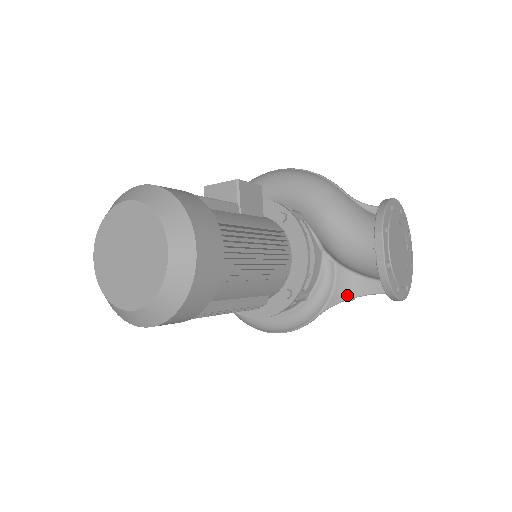
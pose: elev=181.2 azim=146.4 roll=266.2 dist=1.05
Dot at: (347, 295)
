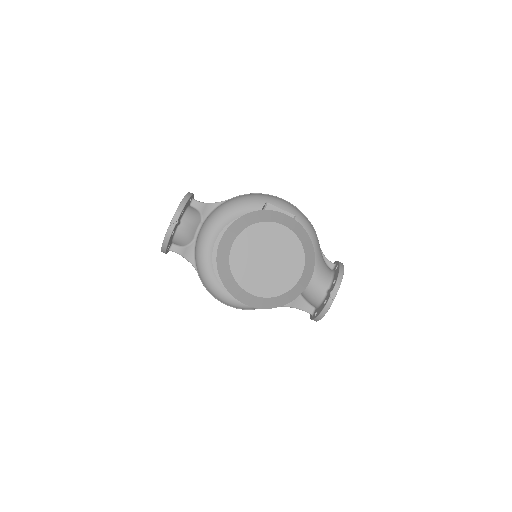
Dot at: (288, 304)
